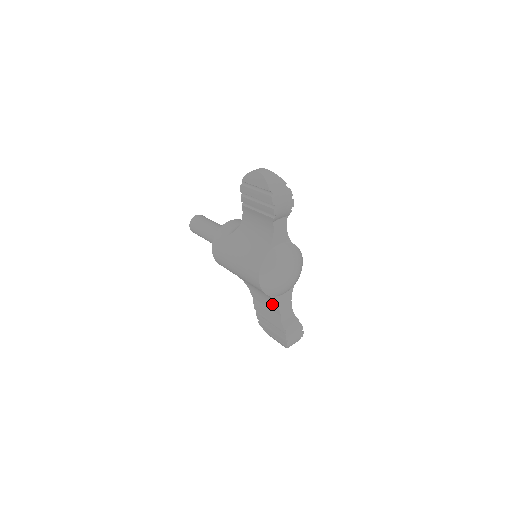
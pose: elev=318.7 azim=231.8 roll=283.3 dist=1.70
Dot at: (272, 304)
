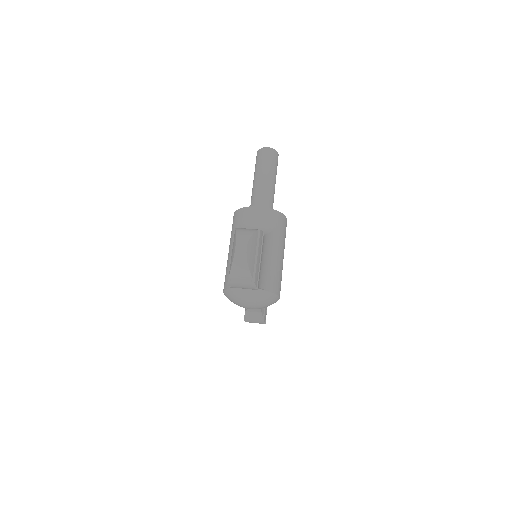
Dot at: occluded
